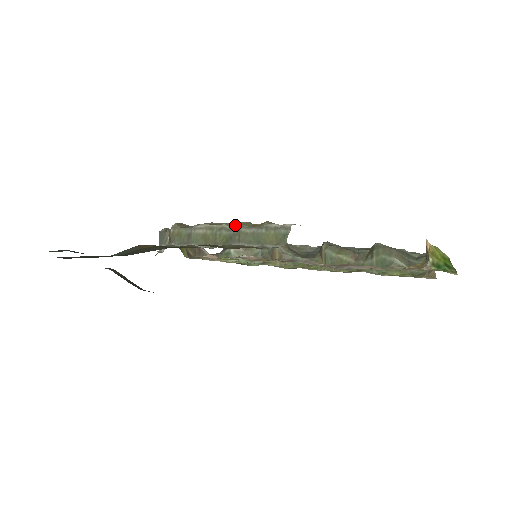
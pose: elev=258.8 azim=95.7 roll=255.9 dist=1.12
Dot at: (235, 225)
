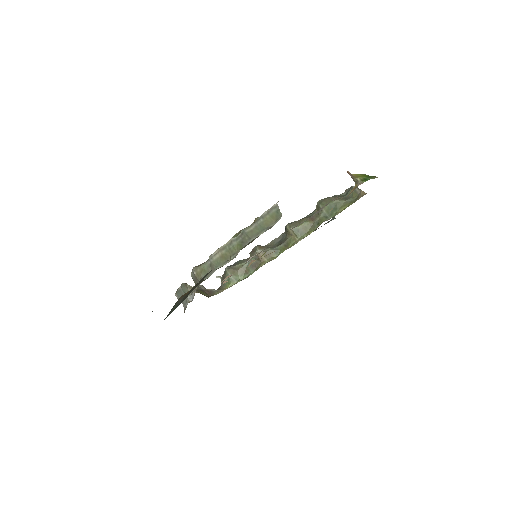
Dot at: (239, 234)
